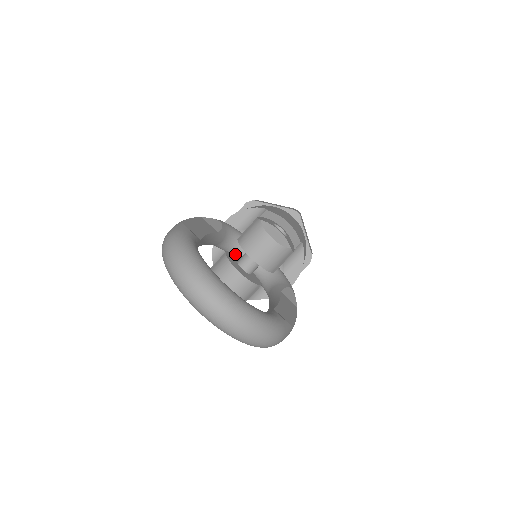
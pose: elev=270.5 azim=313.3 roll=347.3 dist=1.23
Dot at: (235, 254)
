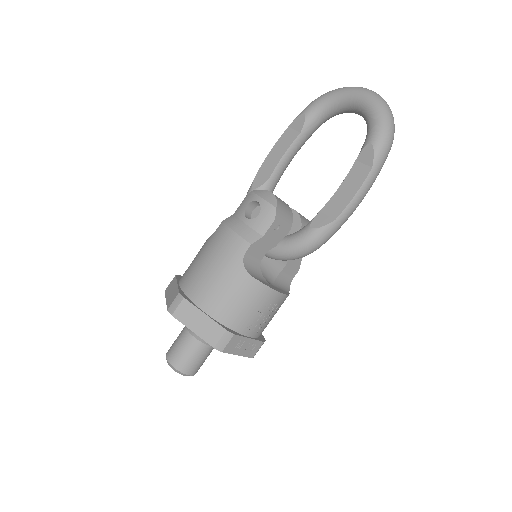
Dot at: occluded
